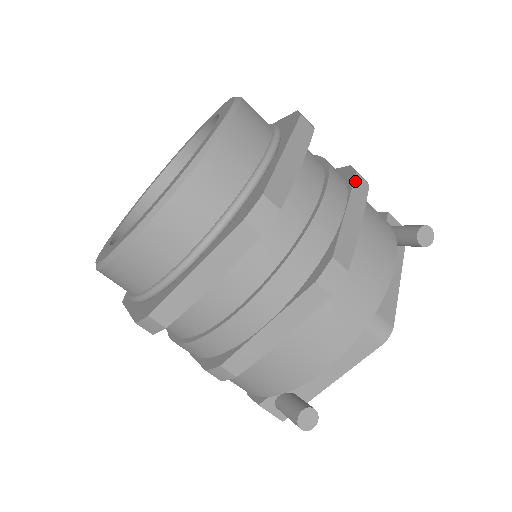
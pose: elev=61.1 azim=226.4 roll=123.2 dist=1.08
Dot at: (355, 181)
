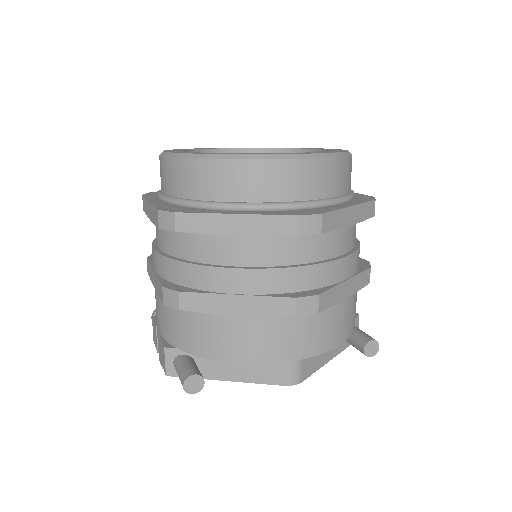
Dot at: (366, 271)
